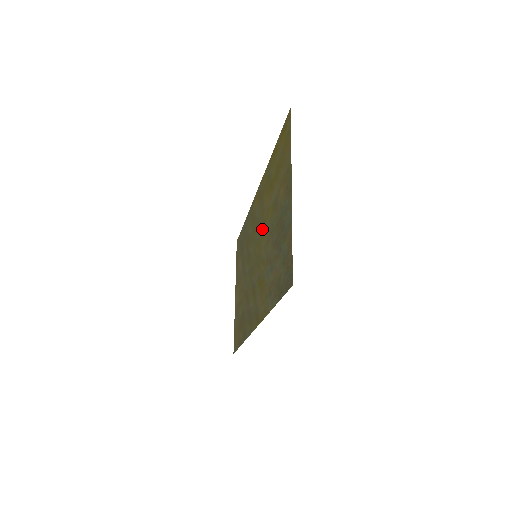
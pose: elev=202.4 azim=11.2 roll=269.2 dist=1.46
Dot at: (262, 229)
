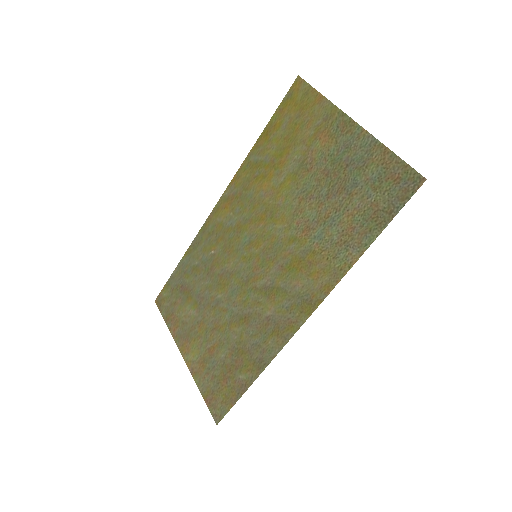
Dot at: (265, 218)
